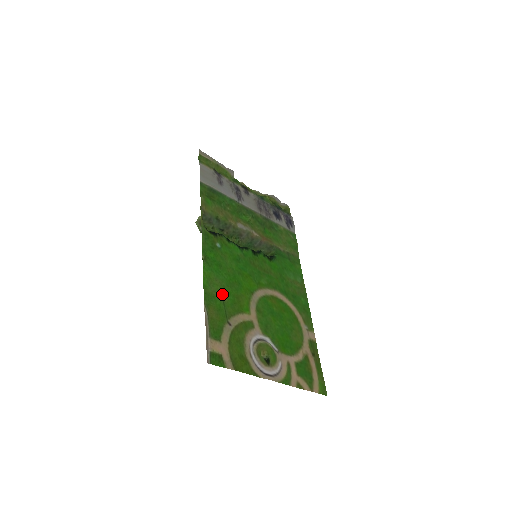
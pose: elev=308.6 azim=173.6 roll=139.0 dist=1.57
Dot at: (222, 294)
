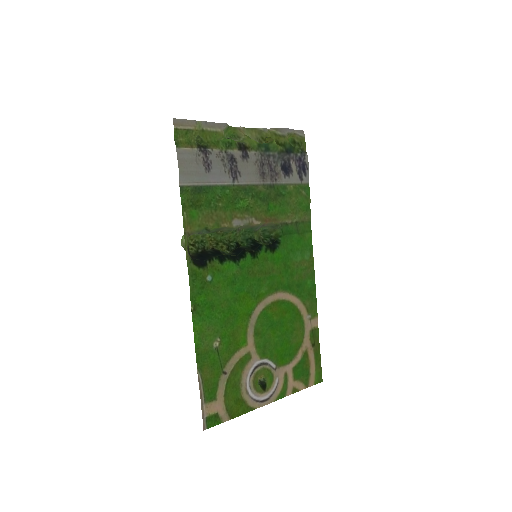
Dot at: (216, 342)
